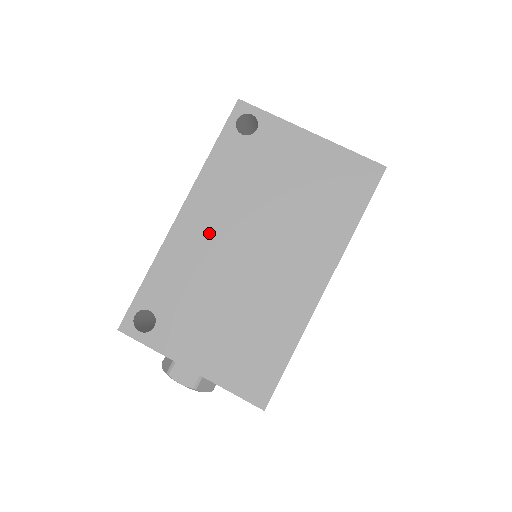
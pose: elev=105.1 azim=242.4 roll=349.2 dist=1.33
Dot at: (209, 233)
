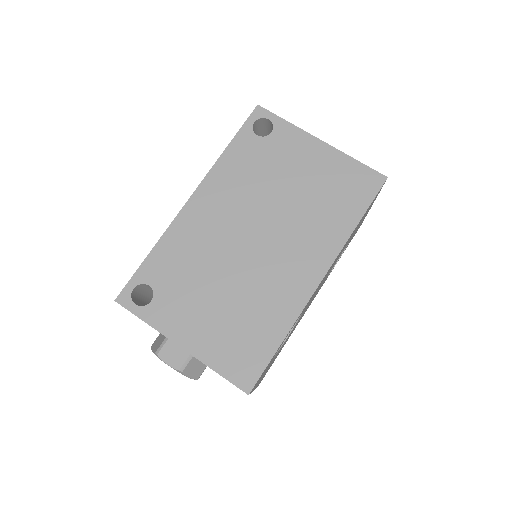
Dot at: (216, 219)
